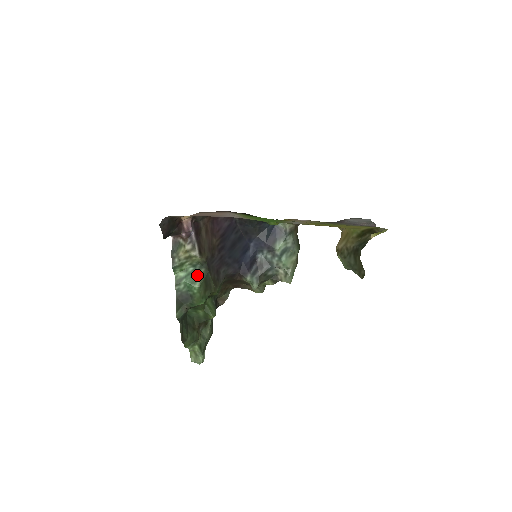
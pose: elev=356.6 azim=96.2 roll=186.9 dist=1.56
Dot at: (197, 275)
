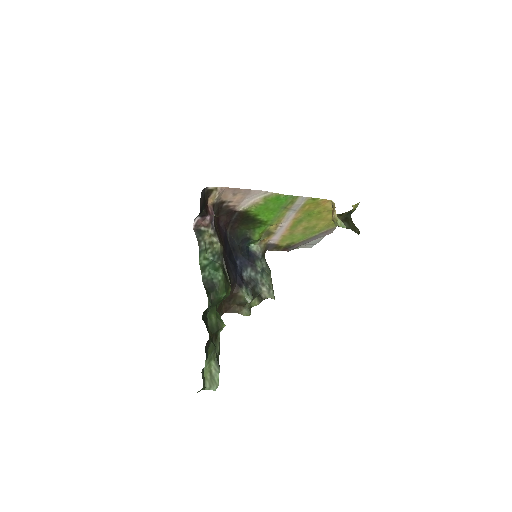
Dot at: (217, 265)
